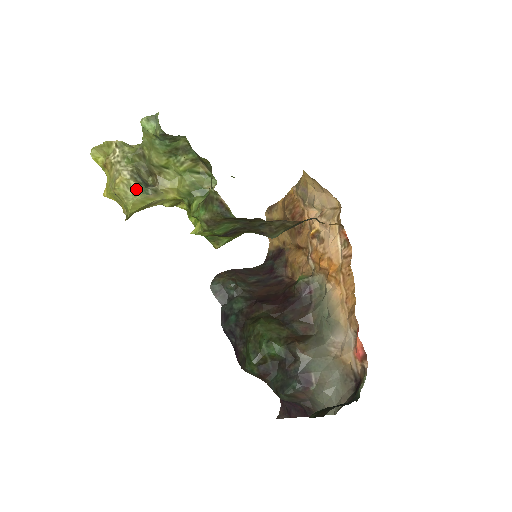
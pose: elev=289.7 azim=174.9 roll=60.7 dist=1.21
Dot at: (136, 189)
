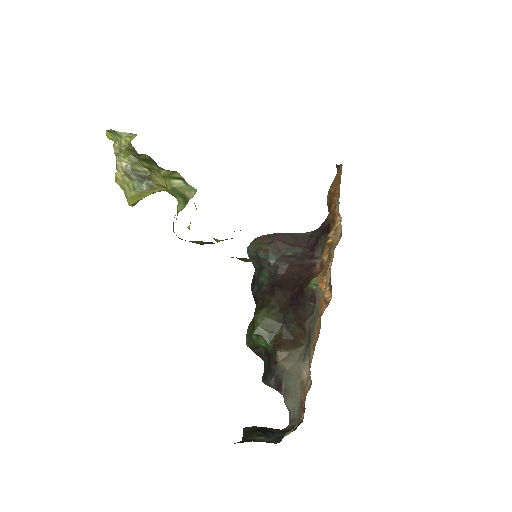
Dot at: (131, 185)
